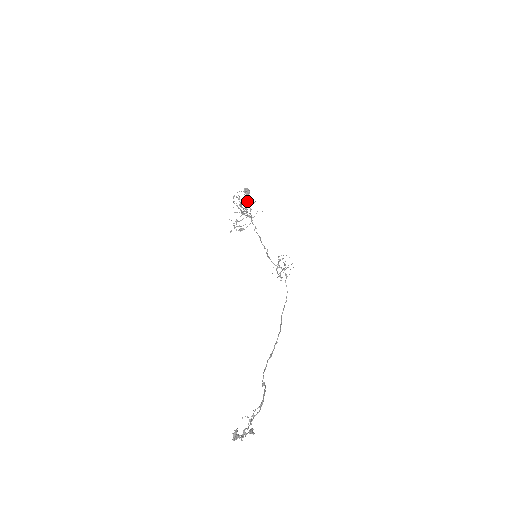
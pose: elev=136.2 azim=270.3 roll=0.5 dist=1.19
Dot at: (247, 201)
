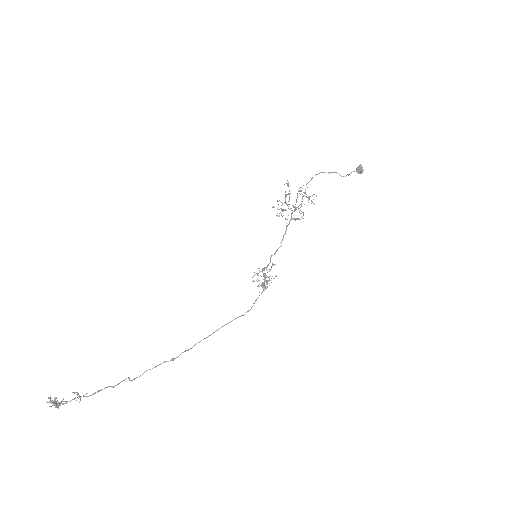
Dot at: occluded
